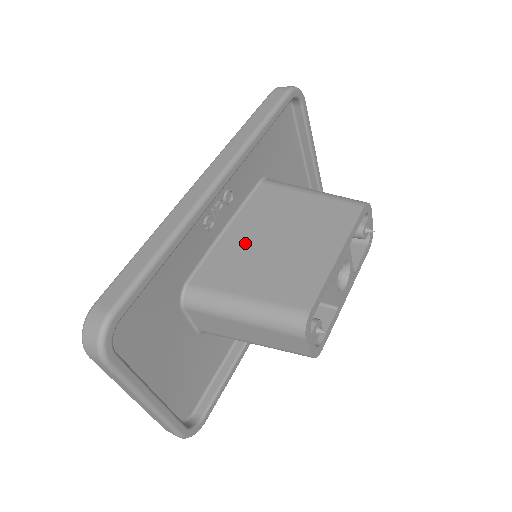
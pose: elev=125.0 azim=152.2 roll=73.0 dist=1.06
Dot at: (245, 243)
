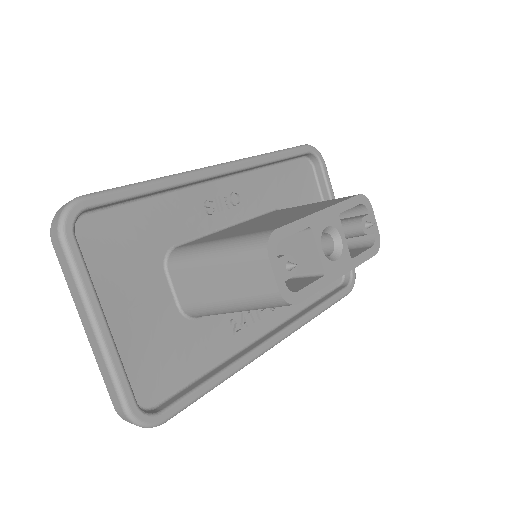
Dot at: (241, 226)
